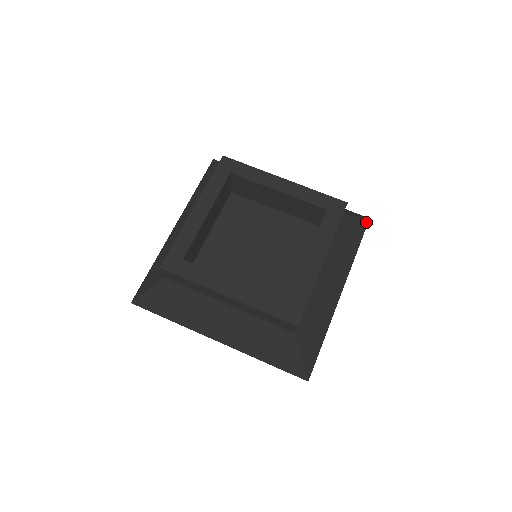
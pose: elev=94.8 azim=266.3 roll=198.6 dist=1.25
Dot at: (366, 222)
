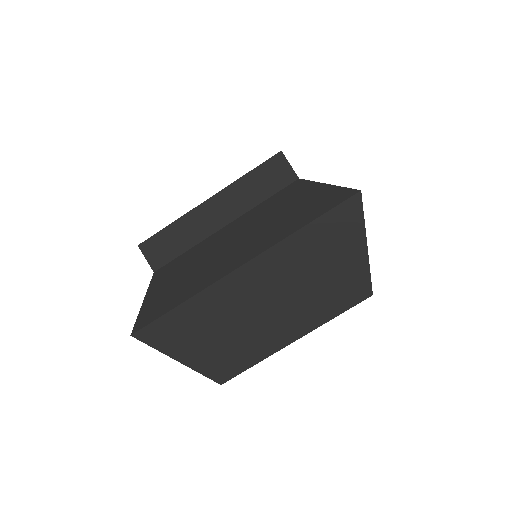
Dot at: occluded
